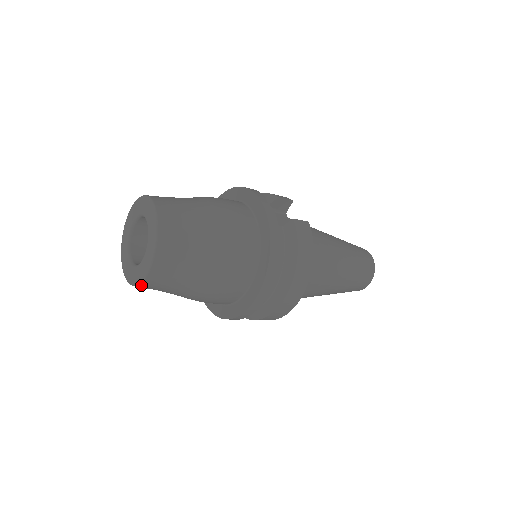
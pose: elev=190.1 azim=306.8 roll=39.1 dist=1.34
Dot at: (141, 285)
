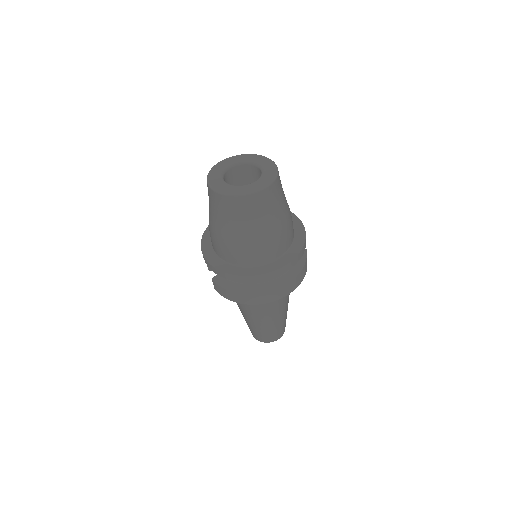
Dot at: (233, 197)
